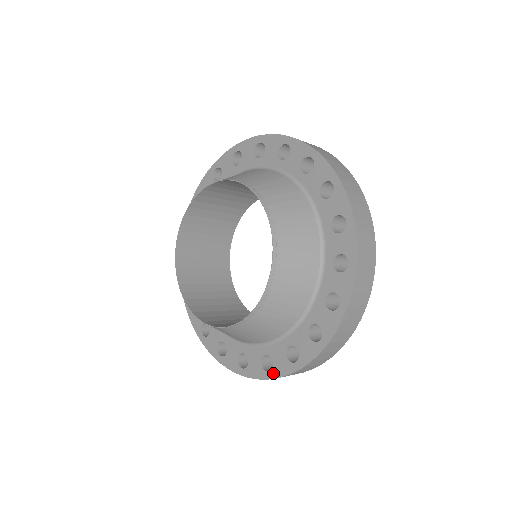
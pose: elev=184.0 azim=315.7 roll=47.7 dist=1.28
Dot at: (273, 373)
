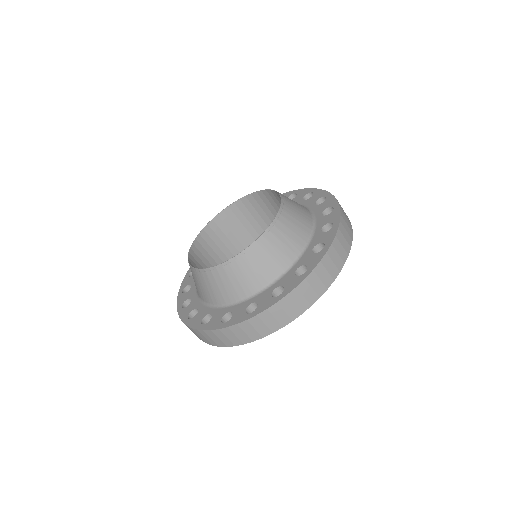
Dot at: (336, 221)
